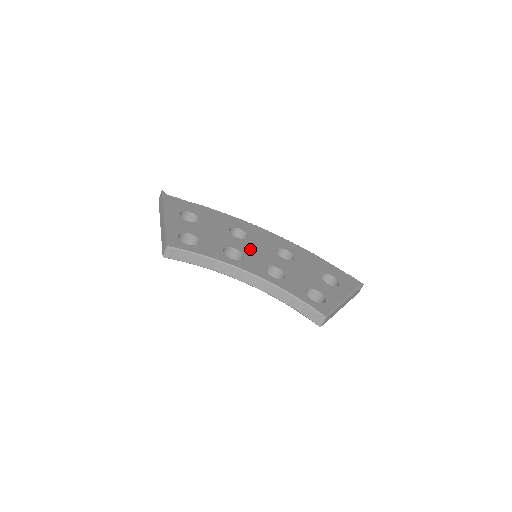
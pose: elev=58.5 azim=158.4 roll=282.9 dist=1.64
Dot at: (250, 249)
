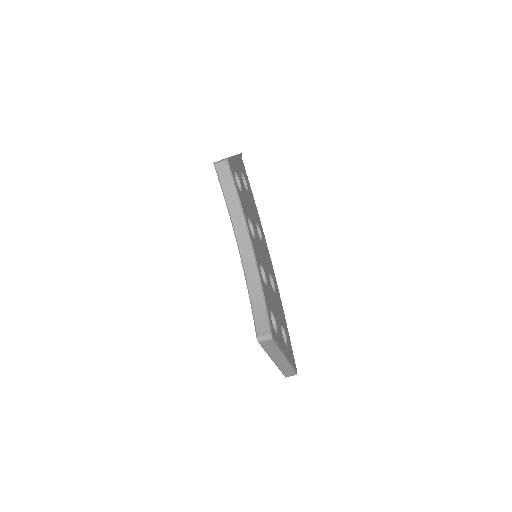
Dot at: occluded
